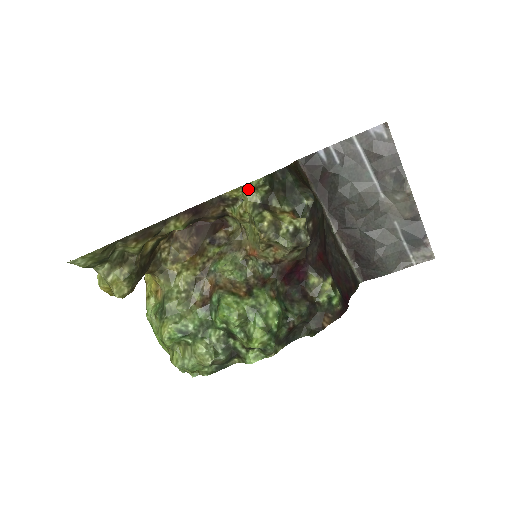
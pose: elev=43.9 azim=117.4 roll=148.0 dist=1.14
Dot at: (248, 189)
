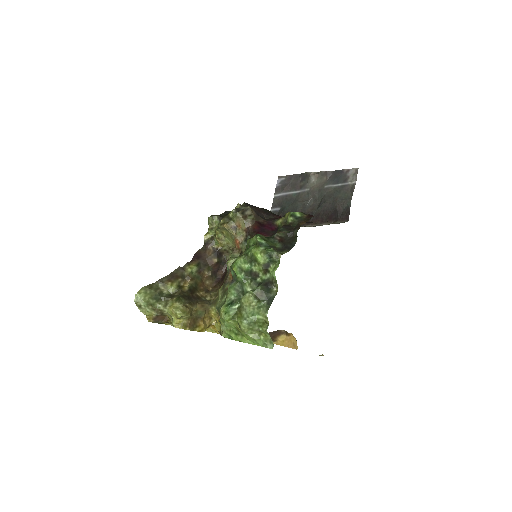
Dot at: (211, 227)
